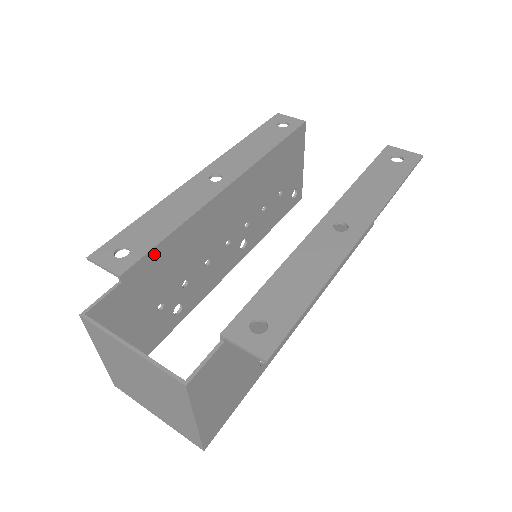
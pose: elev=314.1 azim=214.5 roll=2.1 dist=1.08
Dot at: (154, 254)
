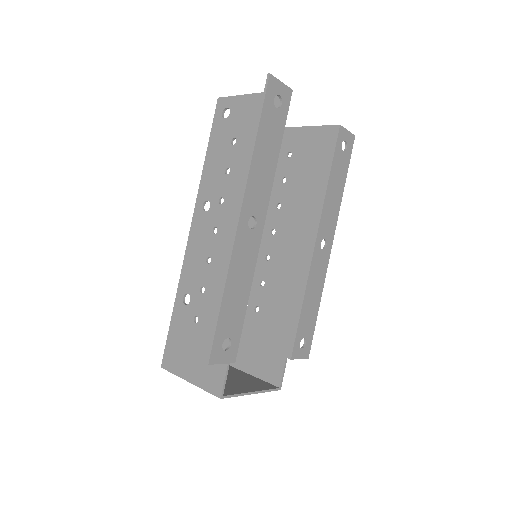
Dot at: occluded
